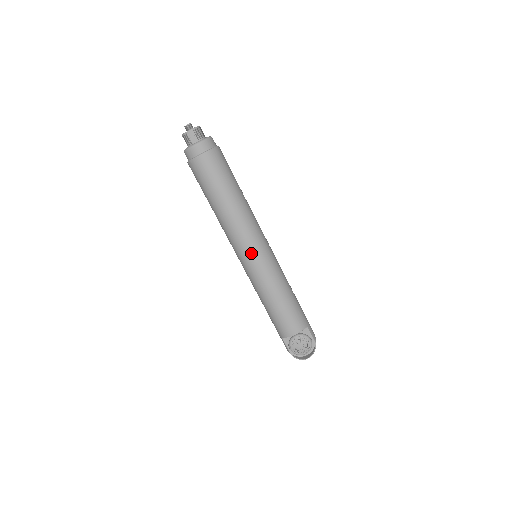
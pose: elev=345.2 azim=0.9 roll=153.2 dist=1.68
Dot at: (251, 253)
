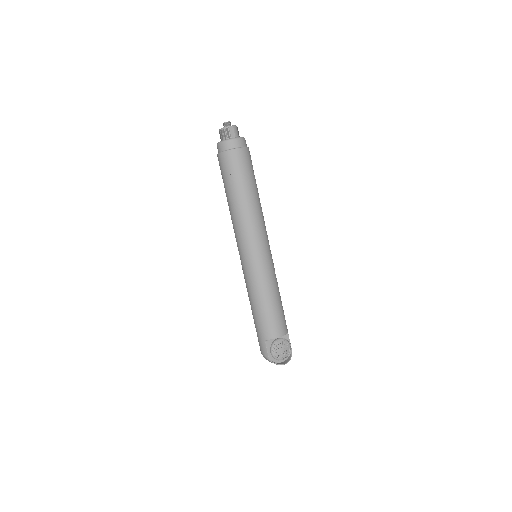
Dot at: (260, 248)
